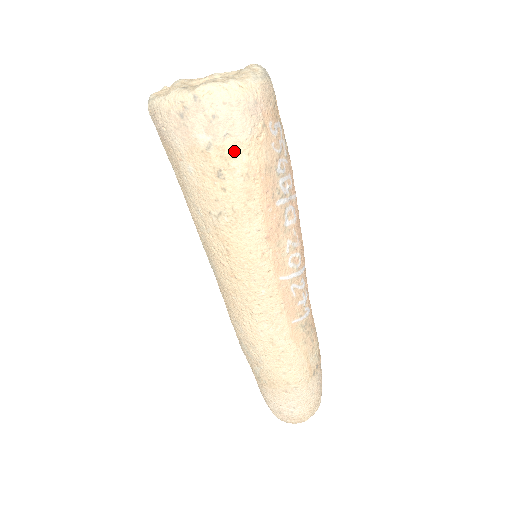
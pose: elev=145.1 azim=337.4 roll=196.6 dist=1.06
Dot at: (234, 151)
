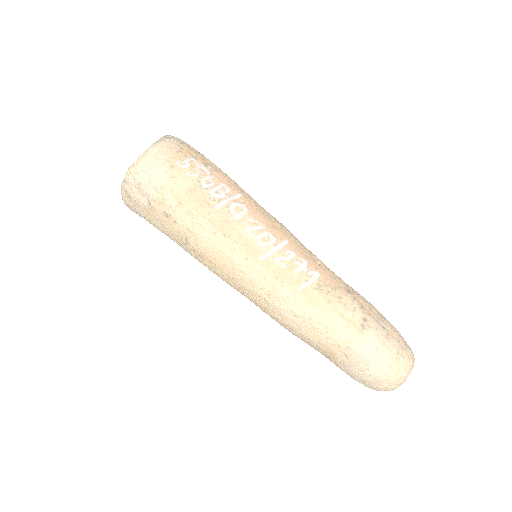
Dot at: (163, 195)
